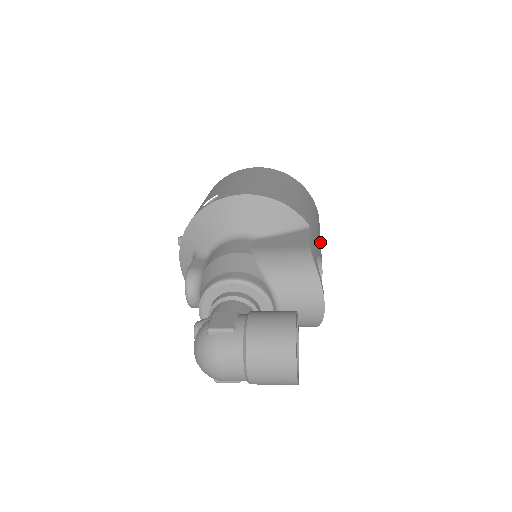
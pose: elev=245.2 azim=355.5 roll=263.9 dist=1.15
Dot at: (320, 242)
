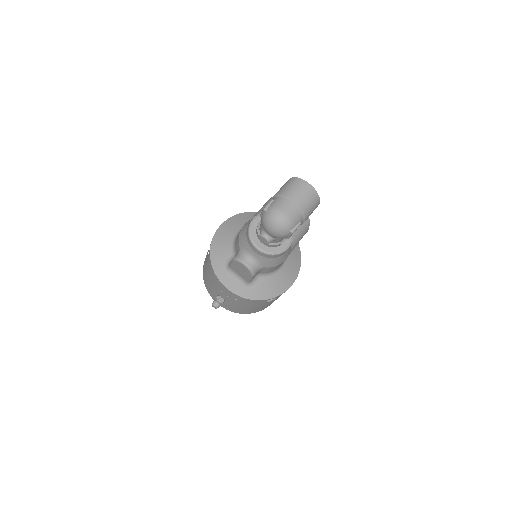
Dot at: occluded
